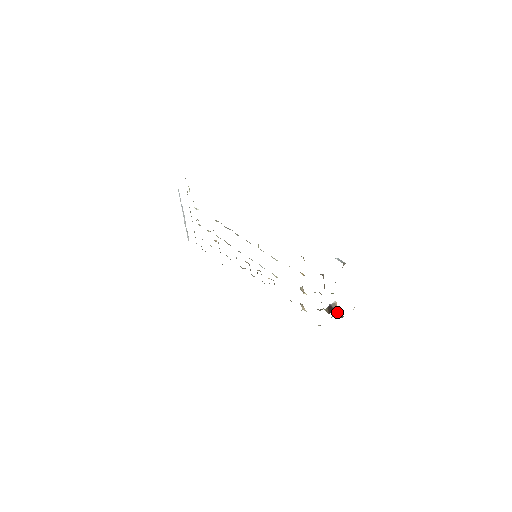
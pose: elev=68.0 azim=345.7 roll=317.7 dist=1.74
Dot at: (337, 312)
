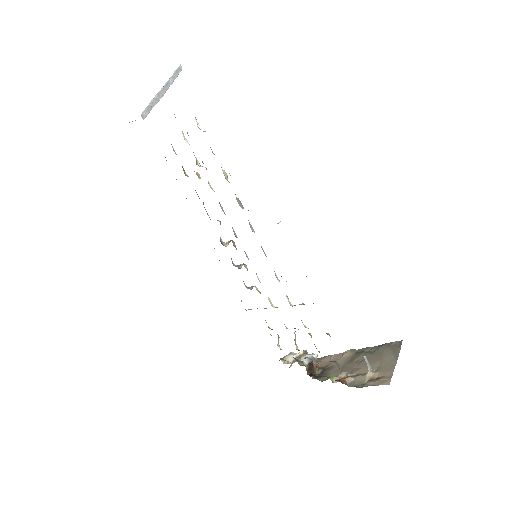
Dot at: (315, 373)
